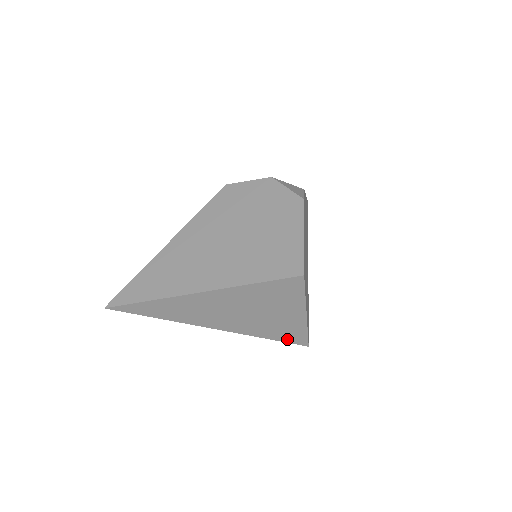
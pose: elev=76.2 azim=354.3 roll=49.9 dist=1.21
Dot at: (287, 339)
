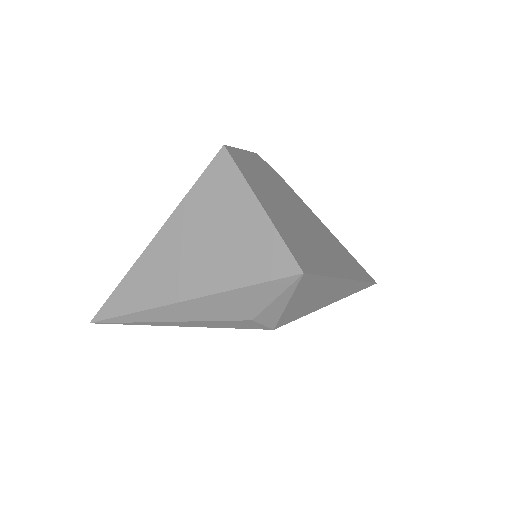
Dot at: (270, 272)
